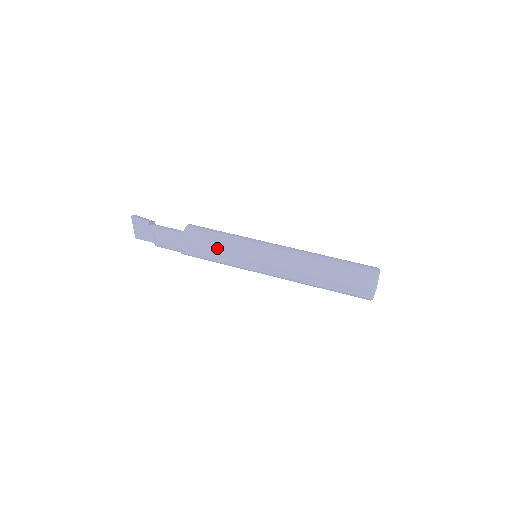
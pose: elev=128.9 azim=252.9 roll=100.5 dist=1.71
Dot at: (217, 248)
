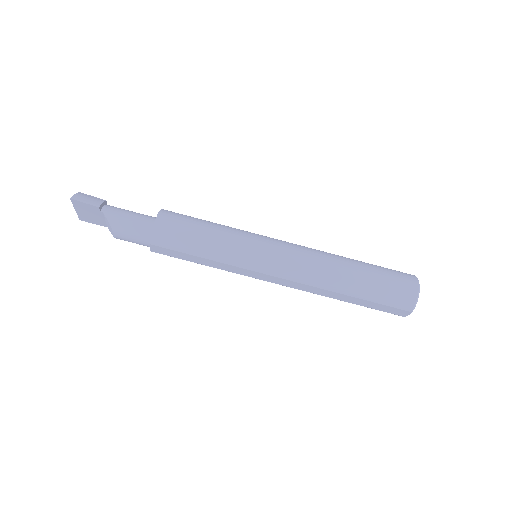
Dot at: (204, 253)
